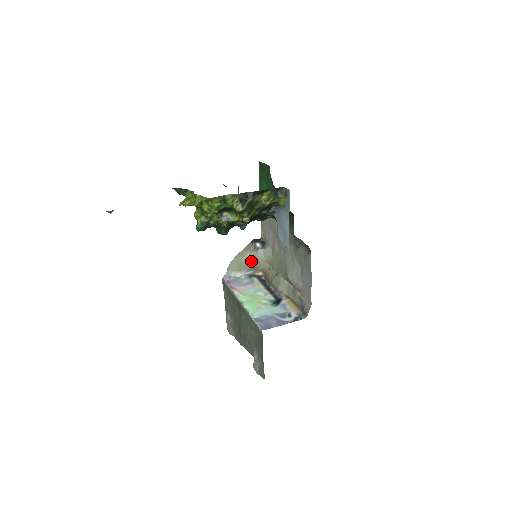
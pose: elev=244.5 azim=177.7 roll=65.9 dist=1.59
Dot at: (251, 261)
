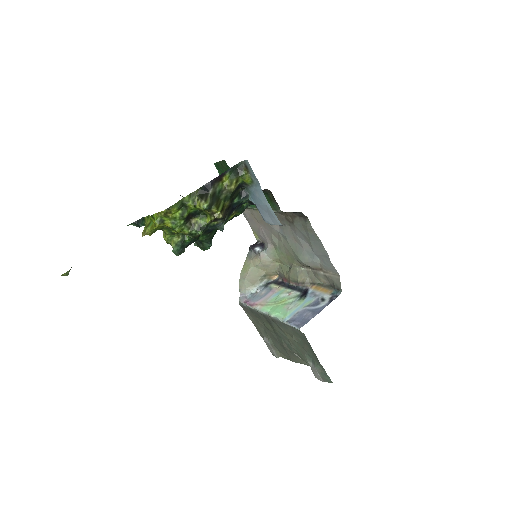
Dot at: (259, 269)
